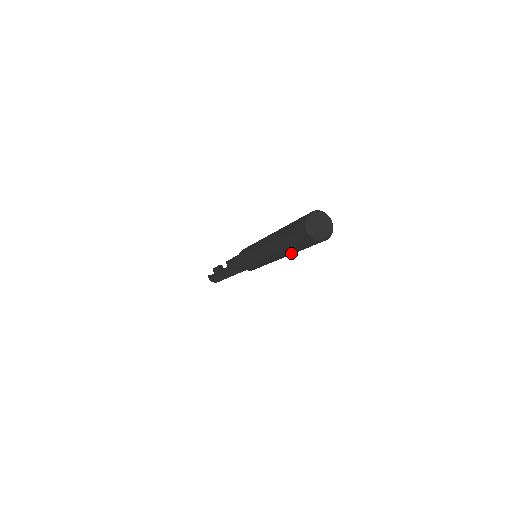
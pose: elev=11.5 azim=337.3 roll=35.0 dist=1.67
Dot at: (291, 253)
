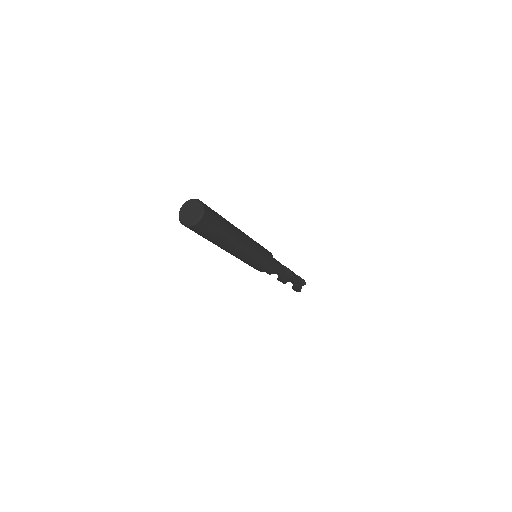
Dot at: (221, 244)
